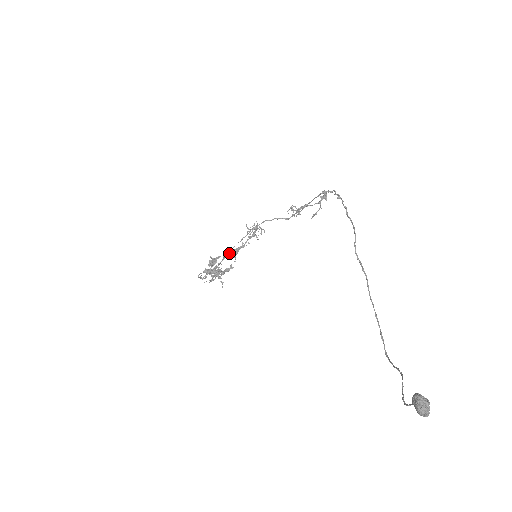
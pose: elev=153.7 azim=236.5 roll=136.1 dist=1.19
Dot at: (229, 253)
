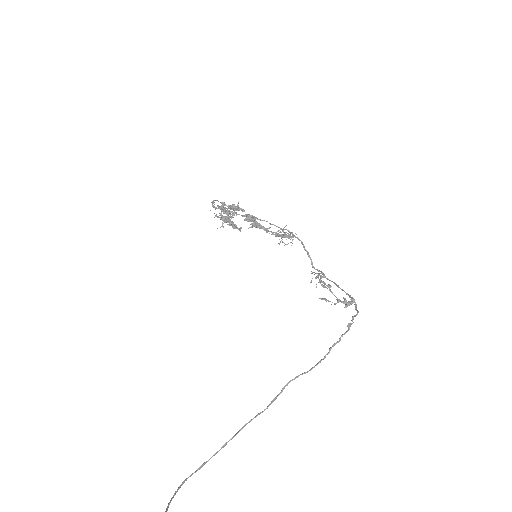
Dot at: (251, 220)
